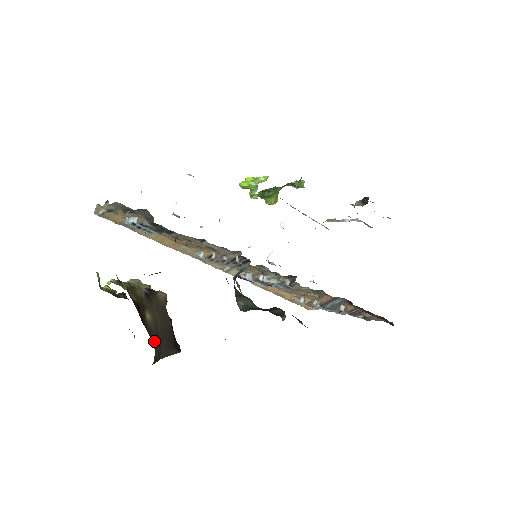
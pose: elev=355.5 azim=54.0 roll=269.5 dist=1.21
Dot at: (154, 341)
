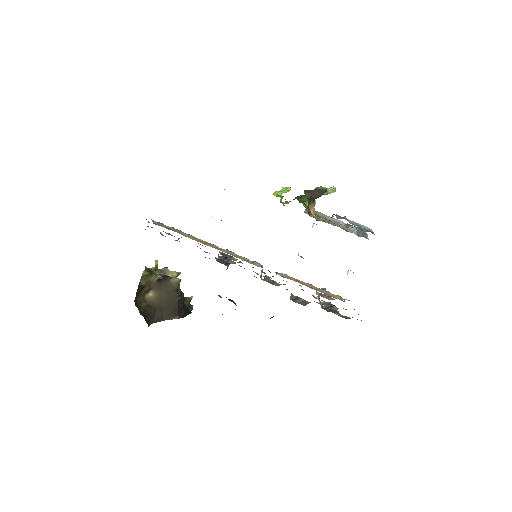
Dot at: (152, 310)
